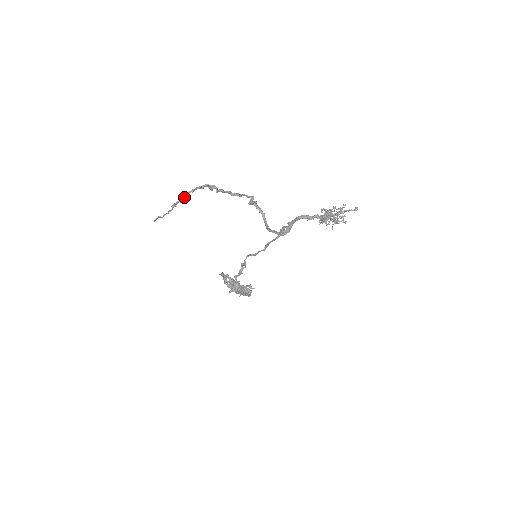
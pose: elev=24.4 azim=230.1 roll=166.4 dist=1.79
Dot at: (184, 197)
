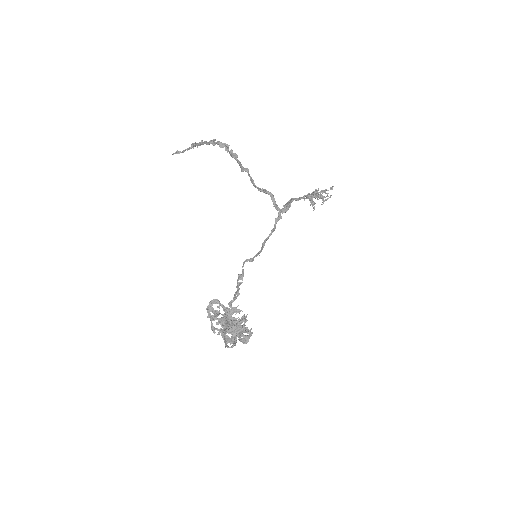
Dot at: (201, 142)
